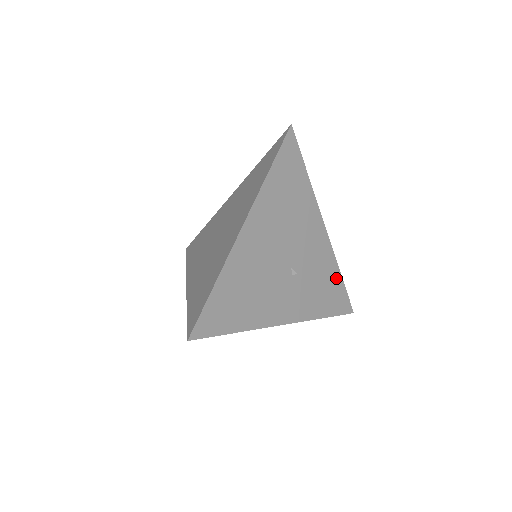
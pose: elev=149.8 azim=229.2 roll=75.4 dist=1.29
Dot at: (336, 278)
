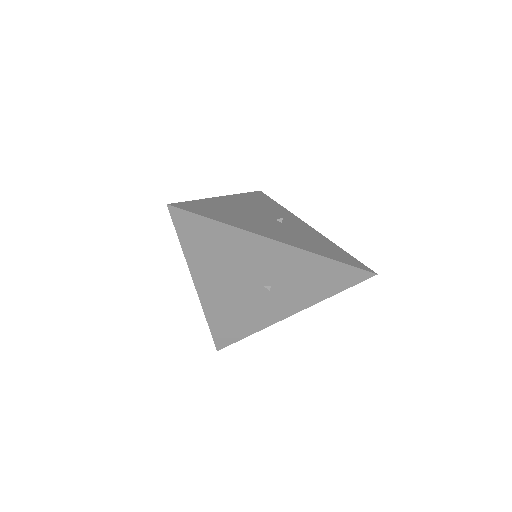
Dot at: (327, 265)
